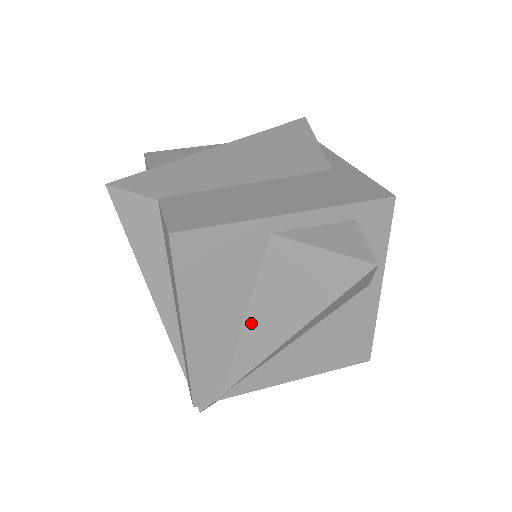
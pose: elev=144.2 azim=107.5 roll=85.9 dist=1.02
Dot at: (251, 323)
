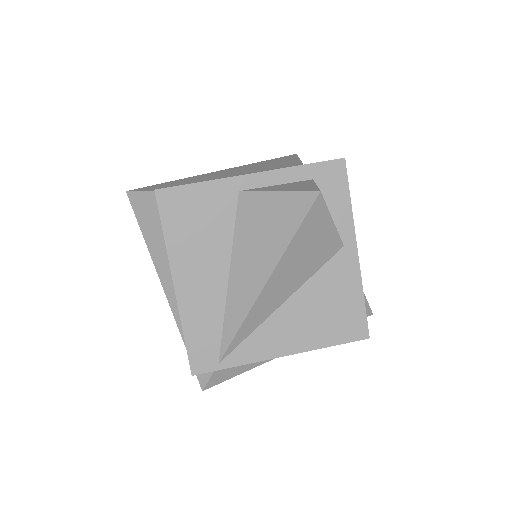
Dot at: (234, 279)
